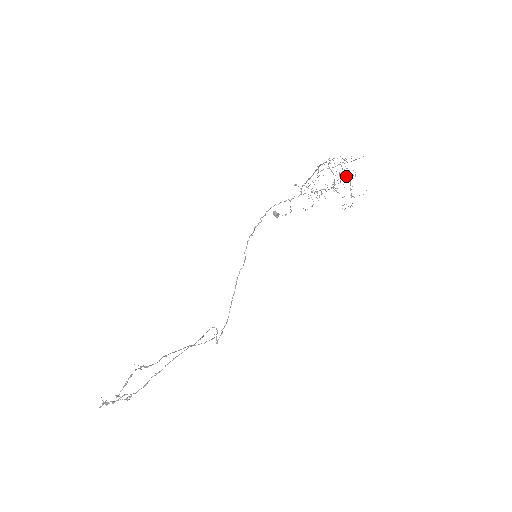
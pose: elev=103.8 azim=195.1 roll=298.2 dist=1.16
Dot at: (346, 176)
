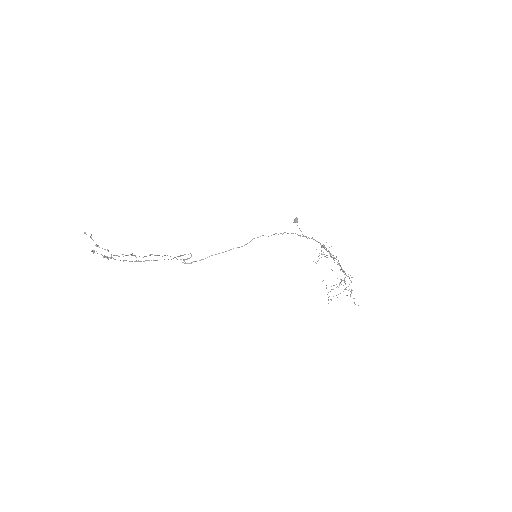
Dot at: occluded
